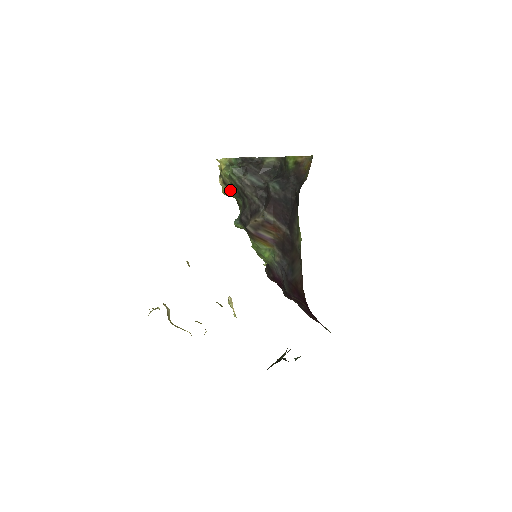
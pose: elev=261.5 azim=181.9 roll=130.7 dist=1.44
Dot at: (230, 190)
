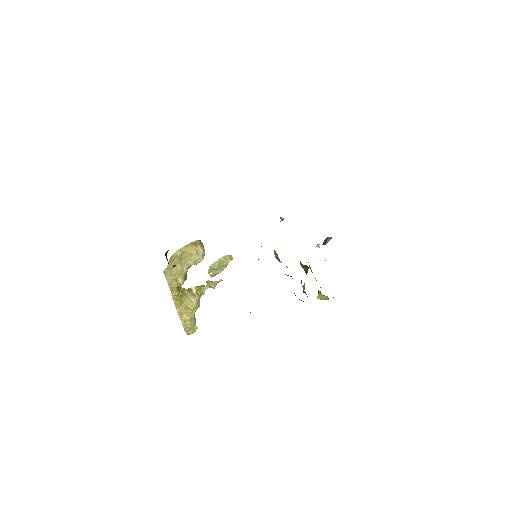
Dot at: occluded
